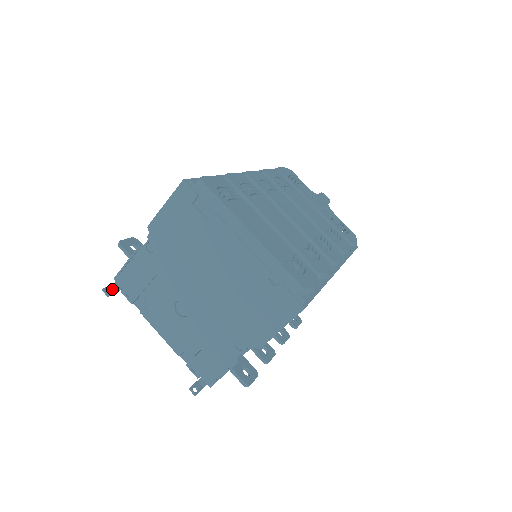
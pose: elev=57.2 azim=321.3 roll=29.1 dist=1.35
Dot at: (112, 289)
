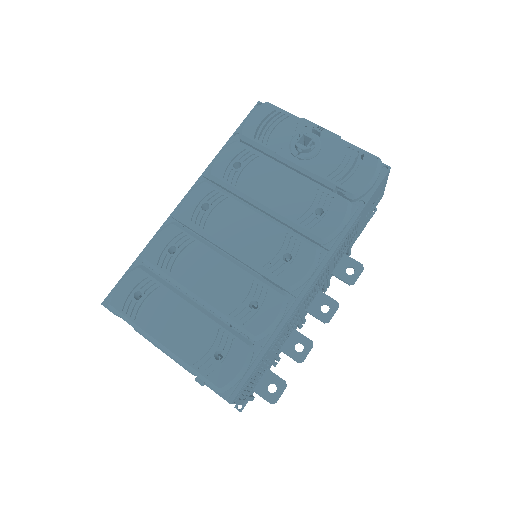
Dot at: occluded
